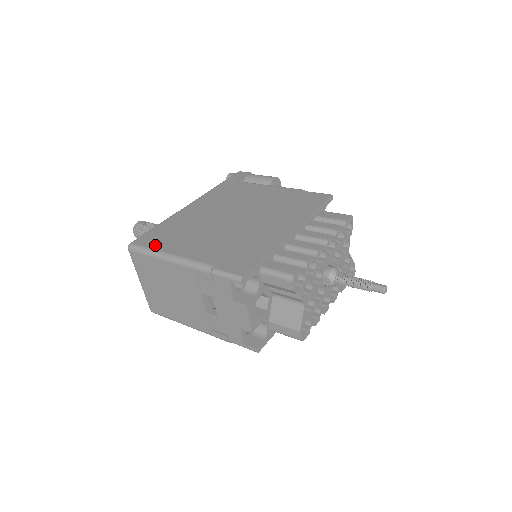
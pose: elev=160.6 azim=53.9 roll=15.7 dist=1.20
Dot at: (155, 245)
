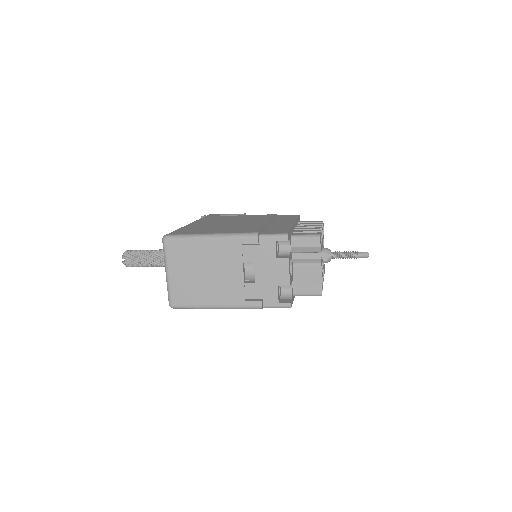
Dot at: (192, 233)
